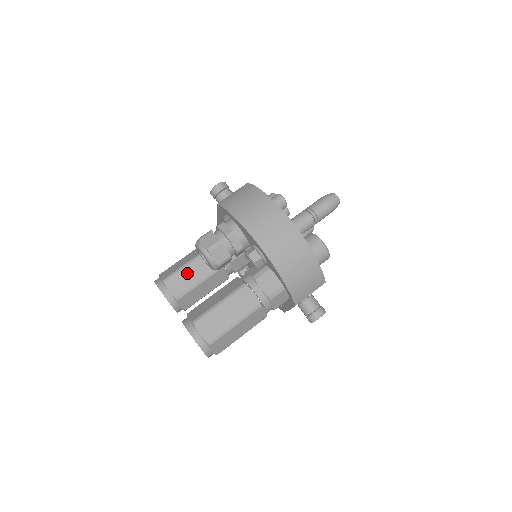
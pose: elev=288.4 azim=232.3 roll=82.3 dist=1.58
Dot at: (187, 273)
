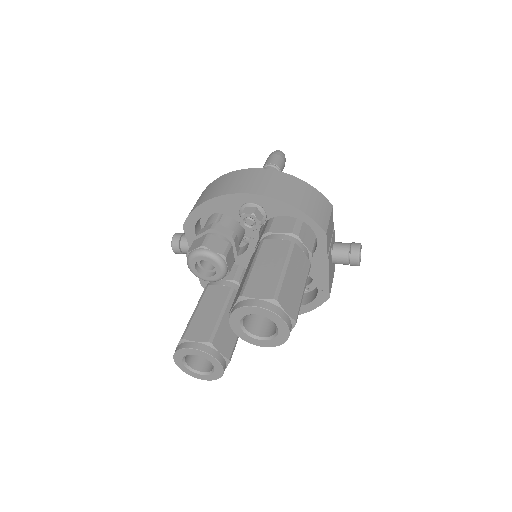
Dot at: (202, 315)
